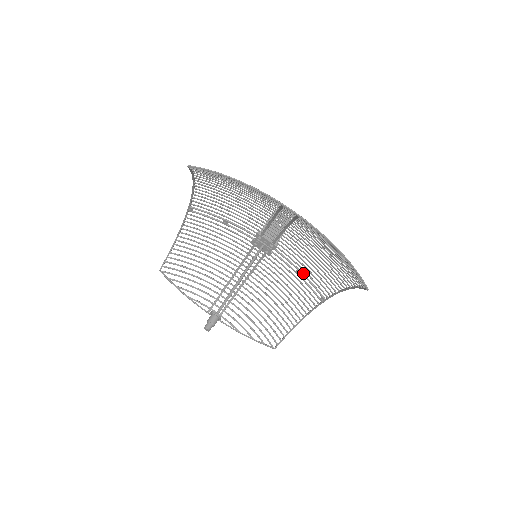
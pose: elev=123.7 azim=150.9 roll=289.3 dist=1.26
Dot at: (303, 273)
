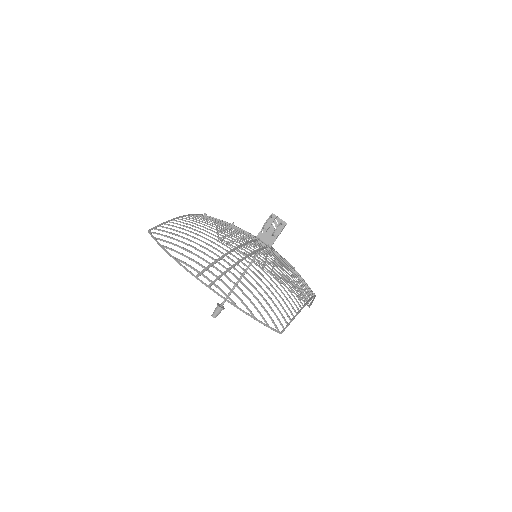
Dot at: (295, 272)
